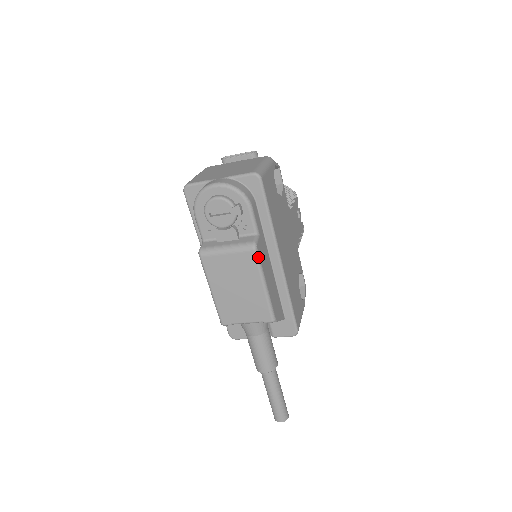
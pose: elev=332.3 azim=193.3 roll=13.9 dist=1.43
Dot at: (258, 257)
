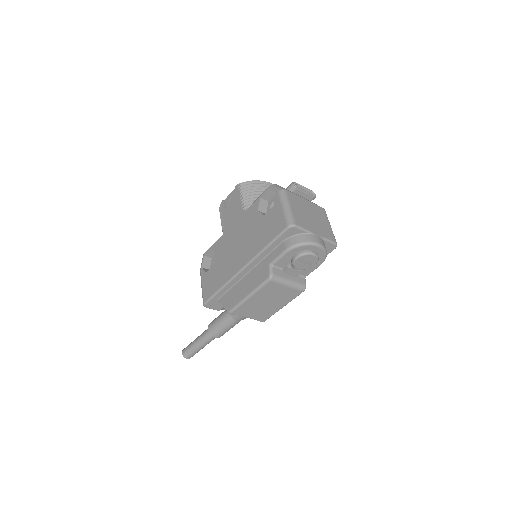
Dot at: occluded
